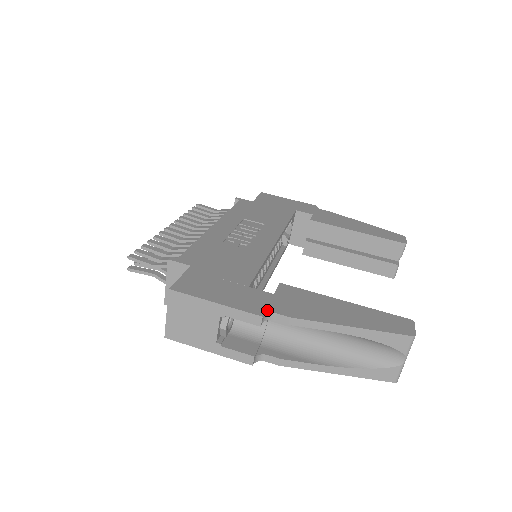
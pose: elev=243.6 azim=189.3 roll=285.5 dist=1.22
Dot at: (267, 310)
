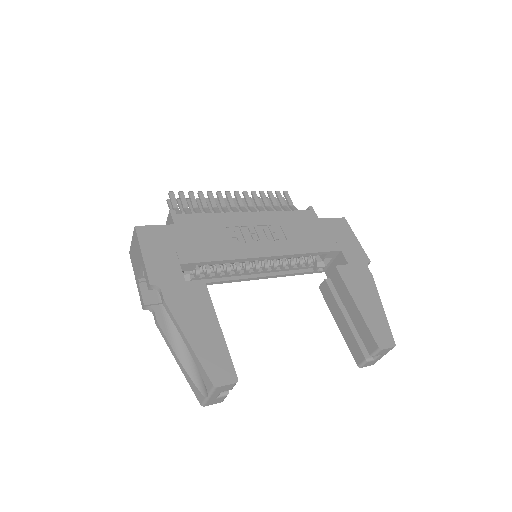
Dot at: (160, 284)
